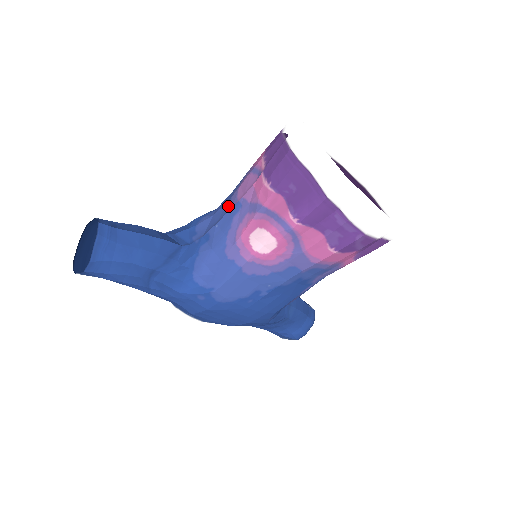
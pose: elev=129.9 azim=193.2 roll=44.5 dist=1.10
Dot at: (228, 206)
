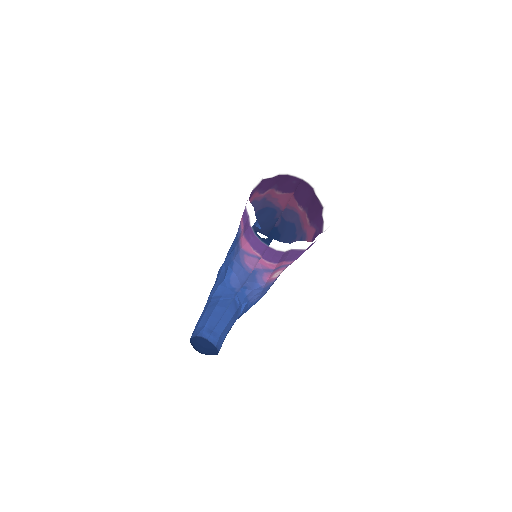
Dot at: (246, 272)
